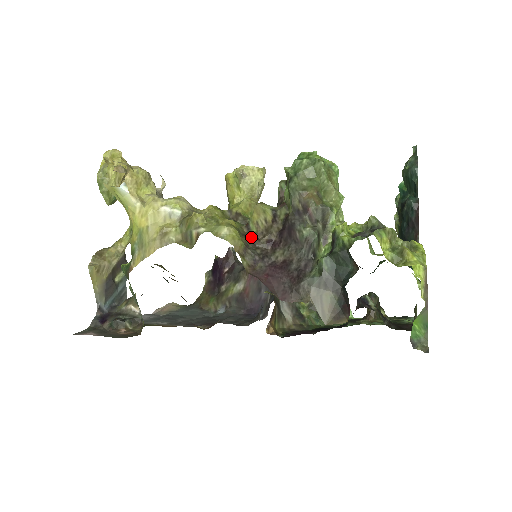
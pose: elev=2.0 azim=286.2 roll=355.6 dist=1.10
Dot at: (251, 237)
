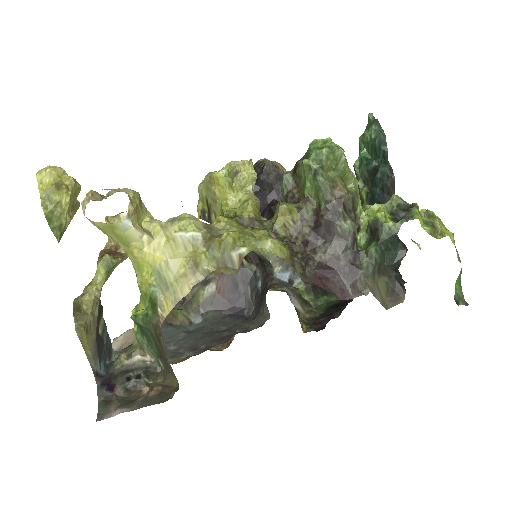
Dot at: (287, 243)
